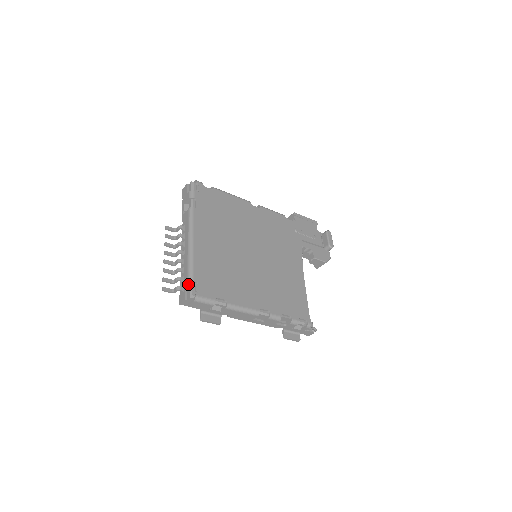
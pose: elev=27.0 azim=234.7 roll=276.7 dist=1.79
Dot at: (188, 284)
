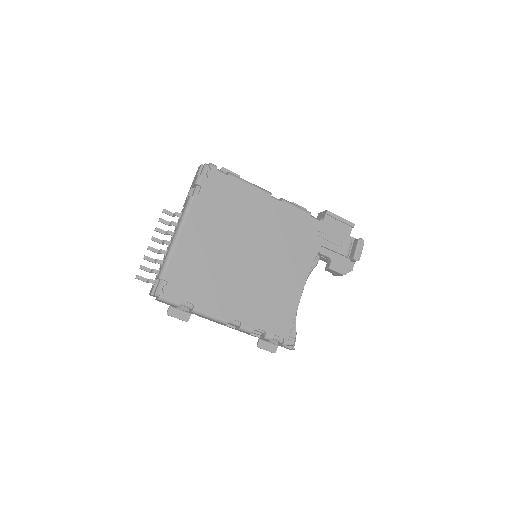
Dot at: (159, 280)
